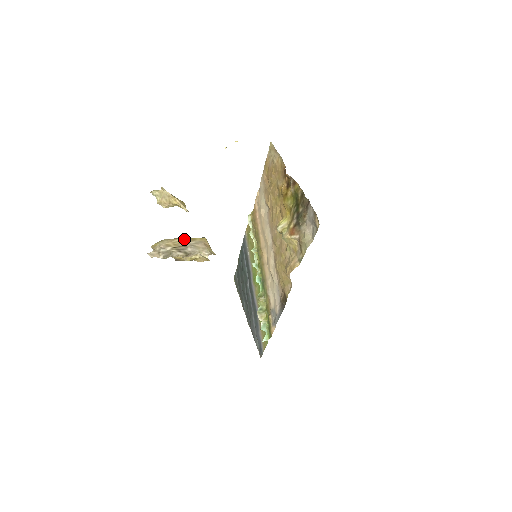
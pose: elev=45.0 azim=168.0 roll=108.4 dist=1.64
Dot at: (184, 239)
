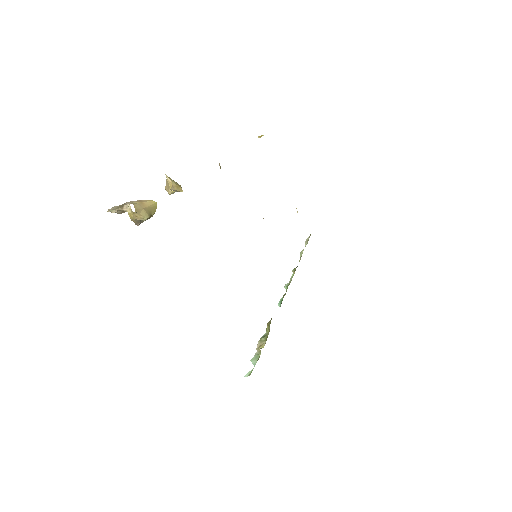
Dot at: occluded
